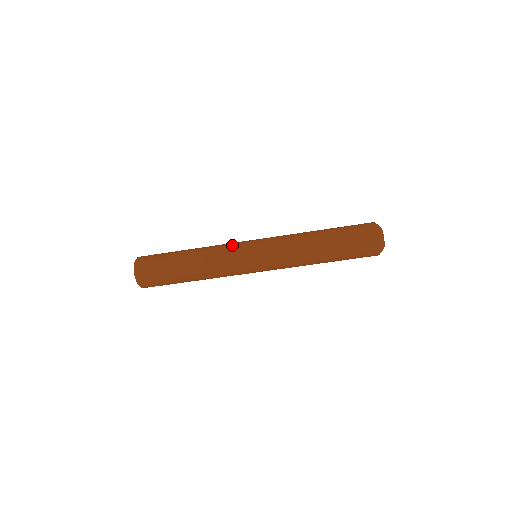
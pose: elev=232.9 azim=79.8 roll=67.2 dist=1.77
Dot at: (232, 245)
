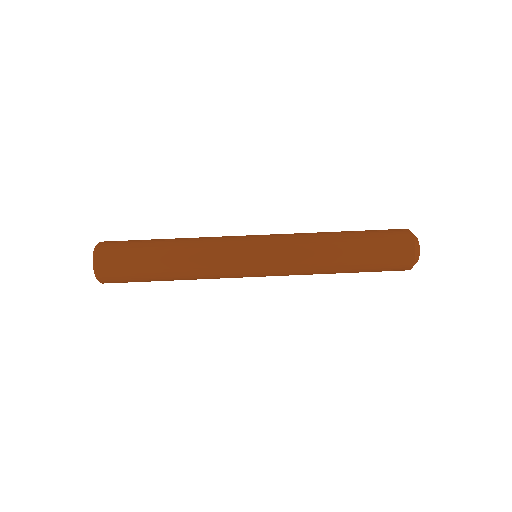
Dot at: occluded
